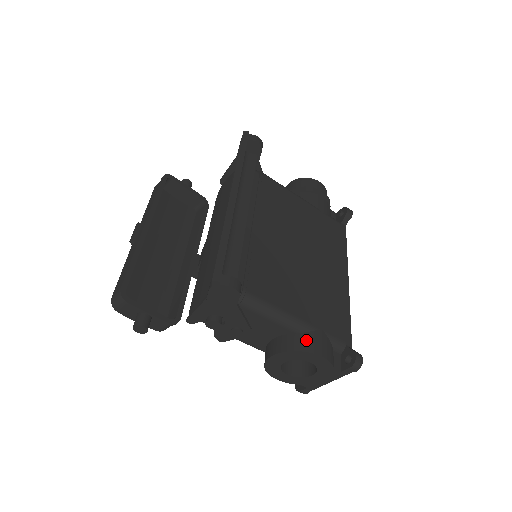
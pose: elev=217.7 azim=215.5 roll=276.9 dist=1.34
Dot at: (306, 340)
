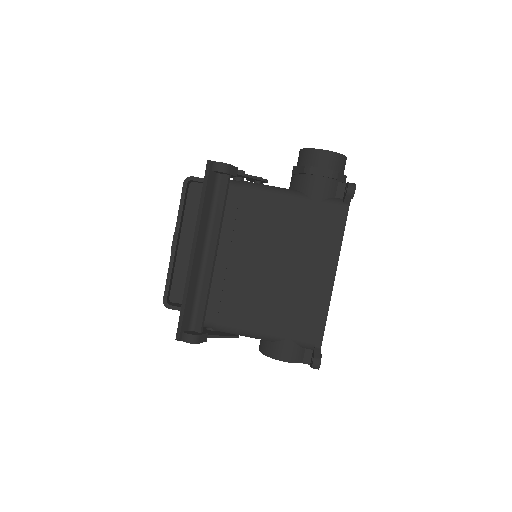
Dot at: (273, 348)
